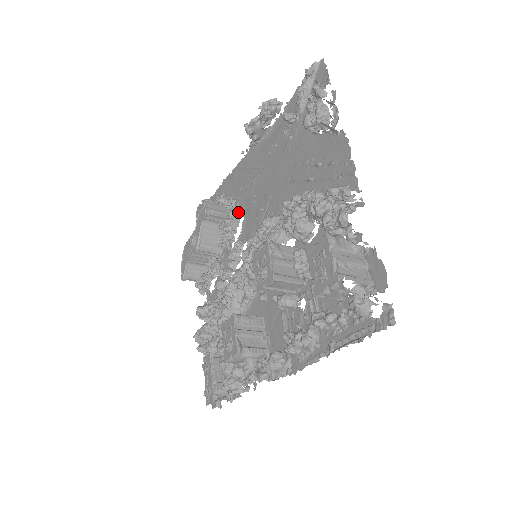
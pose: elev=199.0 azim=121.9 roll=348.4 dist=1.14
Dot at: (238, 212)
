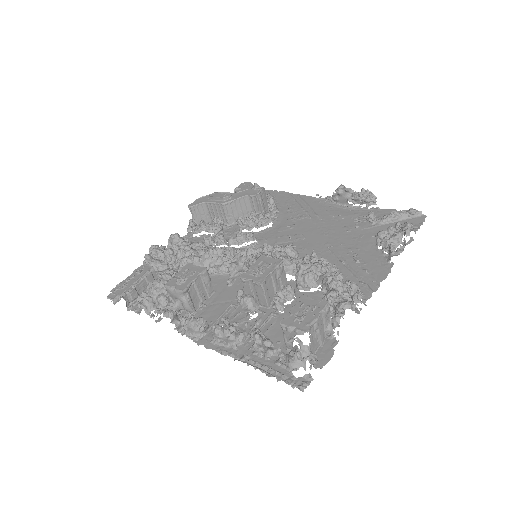
Dot at: (273, 219)
